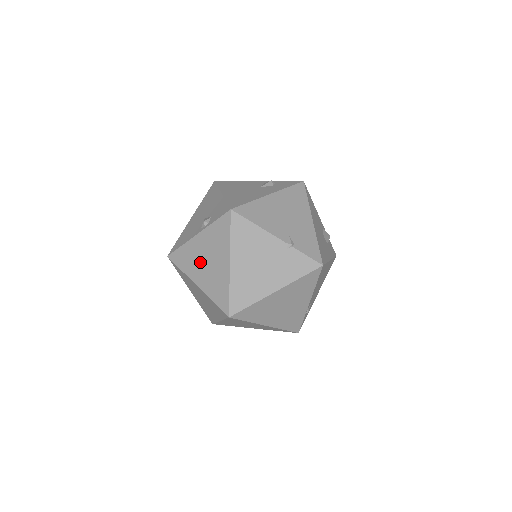
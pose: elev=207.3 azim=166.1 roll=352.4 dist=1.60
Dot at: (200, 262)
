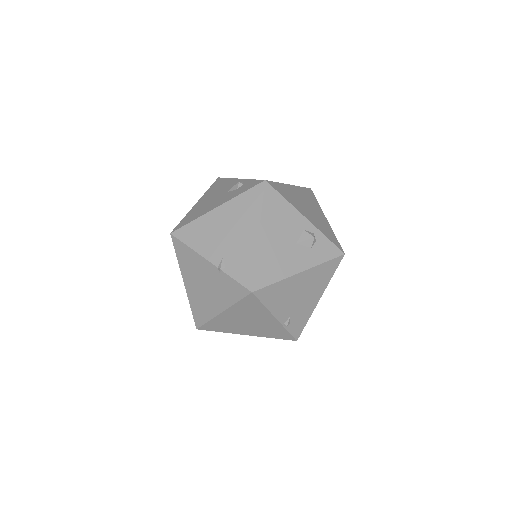
Dot at: occluded
